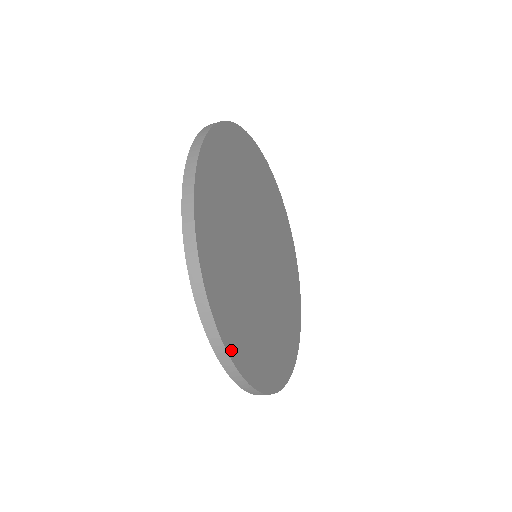
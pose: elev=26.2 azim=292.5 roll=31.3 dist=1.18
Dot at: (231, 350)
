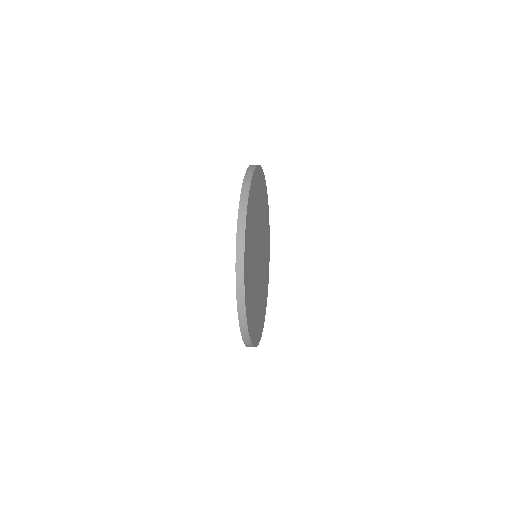
Dot at: (247, 315)
